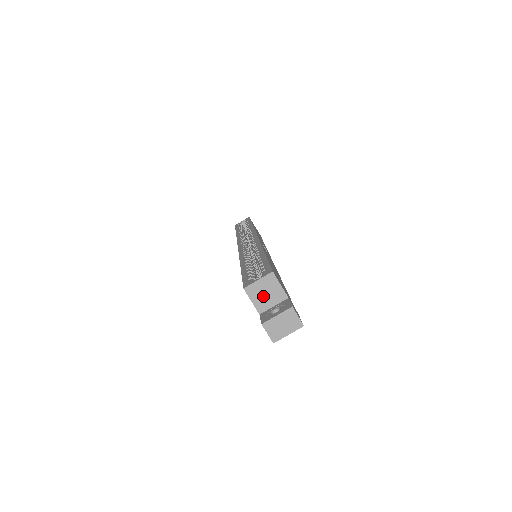
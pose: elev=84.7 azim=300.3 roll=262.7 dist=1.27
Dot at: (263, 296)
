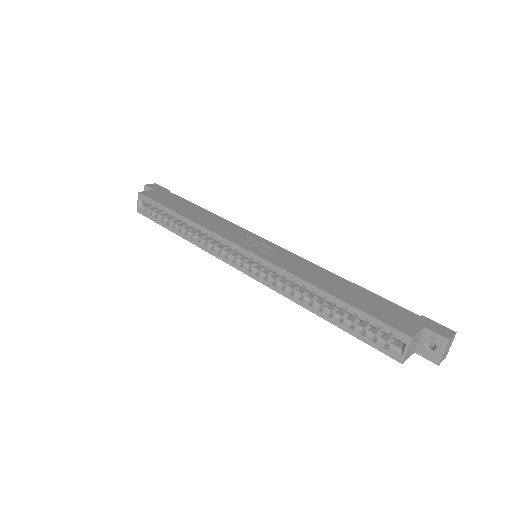
Dot at: (412, 348)
